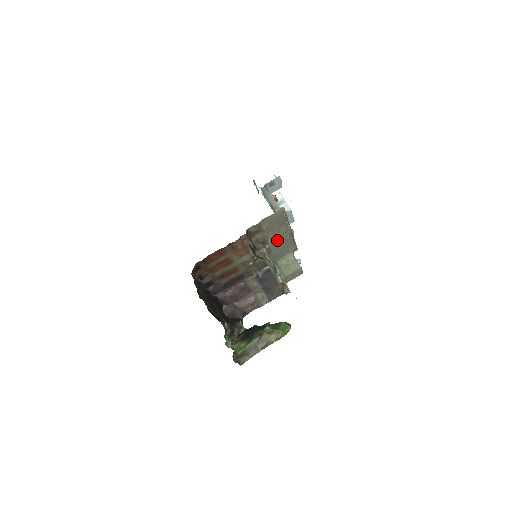
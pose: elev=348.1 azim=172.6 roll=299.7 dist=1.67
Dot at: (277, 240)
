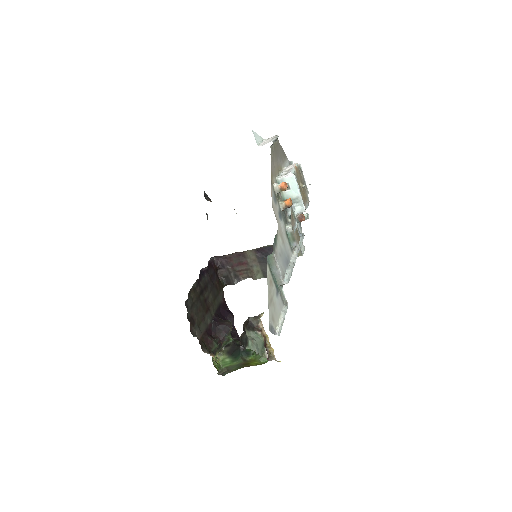
Dot at: occluded
